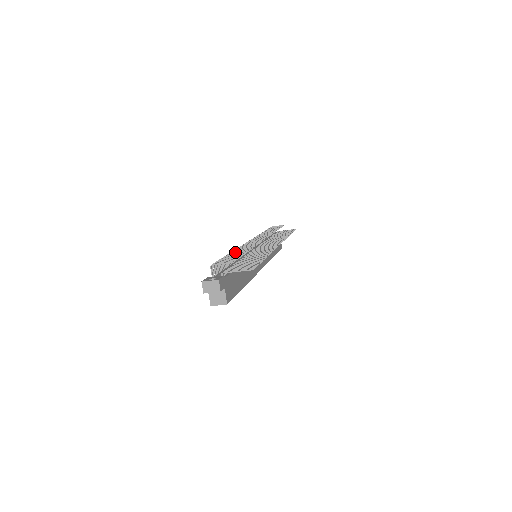
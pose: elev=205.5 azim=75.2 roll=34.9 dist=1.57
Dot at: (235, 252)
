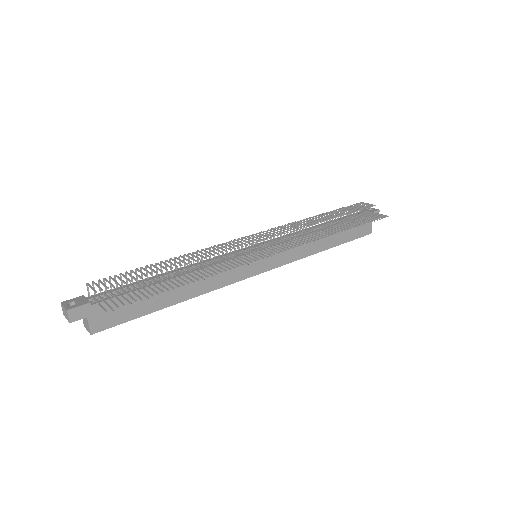
Dot at: (164, 263)
